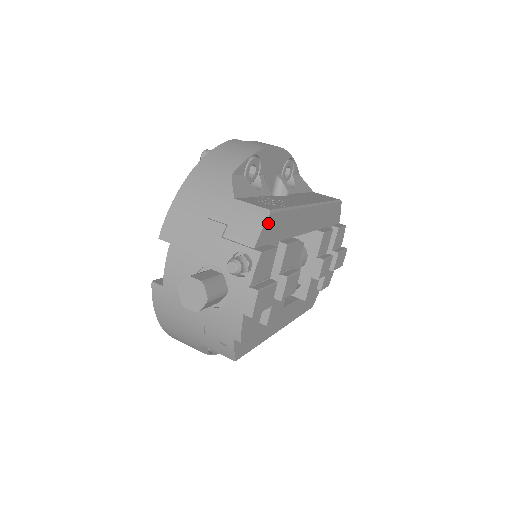
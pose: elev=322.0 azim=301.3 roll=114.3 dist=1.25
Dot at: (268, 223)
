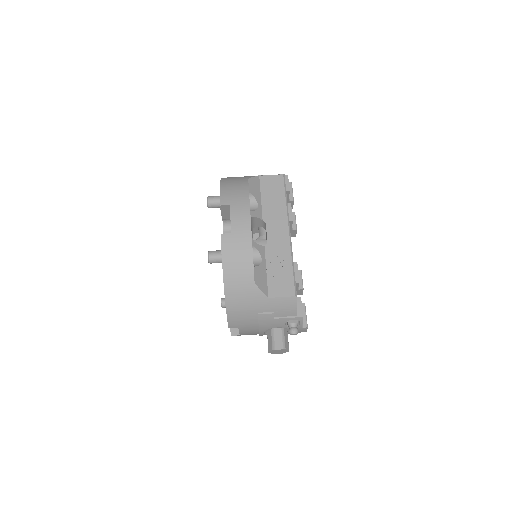
Dot at: (296, 300)
